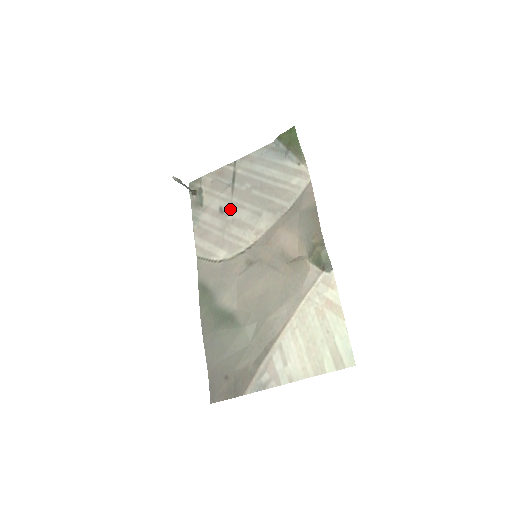
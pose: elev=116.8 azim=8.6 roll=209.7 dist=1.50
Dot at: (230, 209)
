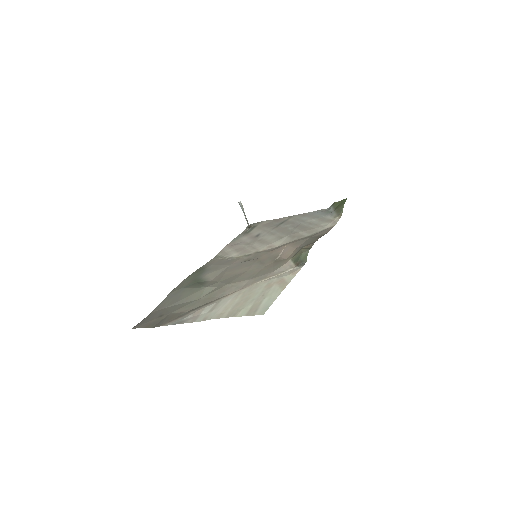
Dot at: (264, 235)
